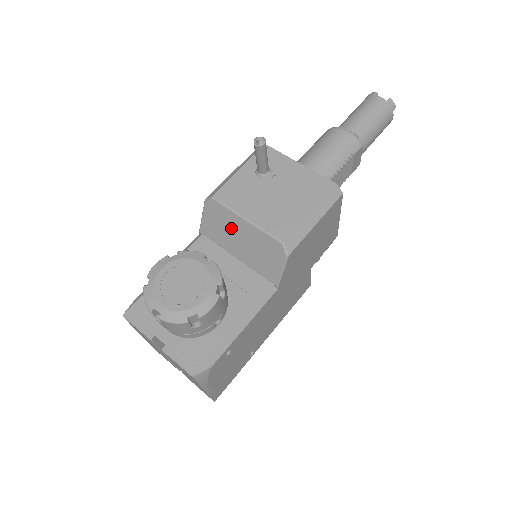
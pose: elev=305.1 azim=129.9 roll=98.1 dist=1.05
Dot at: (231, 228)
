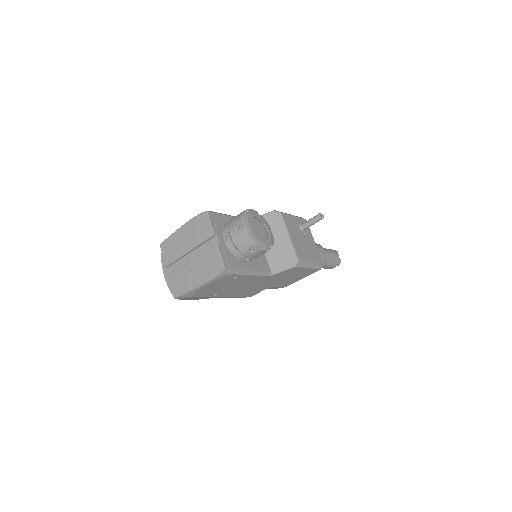
Dot at: (276, 232)
